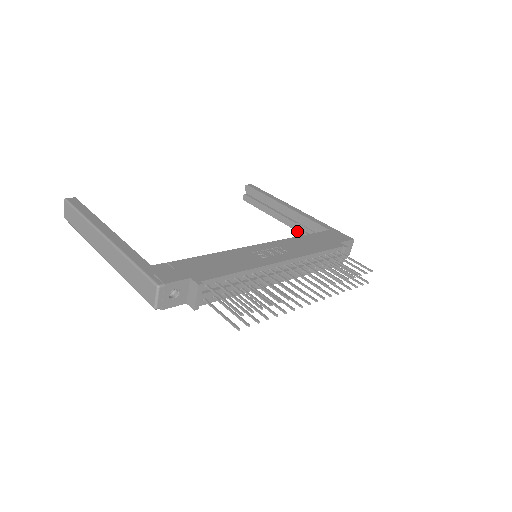
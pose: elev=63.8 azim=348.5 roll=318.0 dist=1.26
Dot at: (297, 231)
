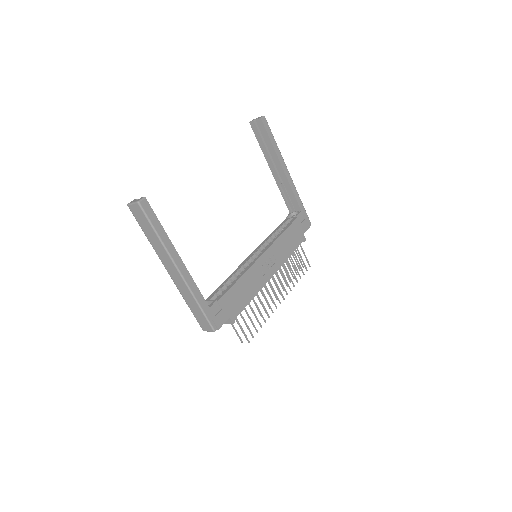
Dot at: (279, 188)
